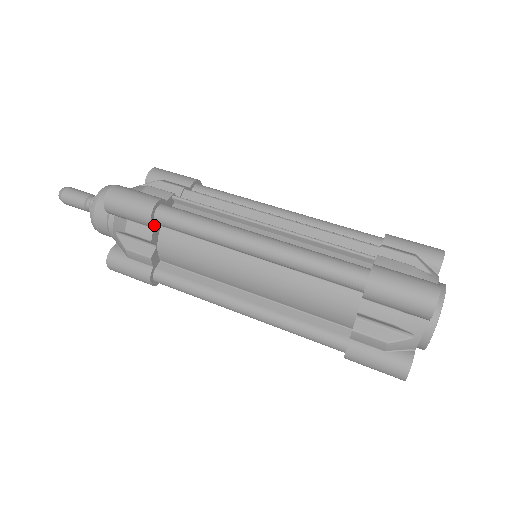
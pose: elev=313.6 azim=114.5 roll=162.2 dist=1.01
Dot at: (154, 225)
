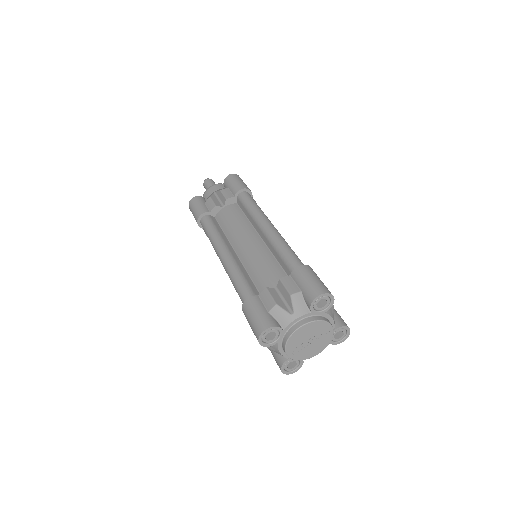
Dot at: (236, 196)
